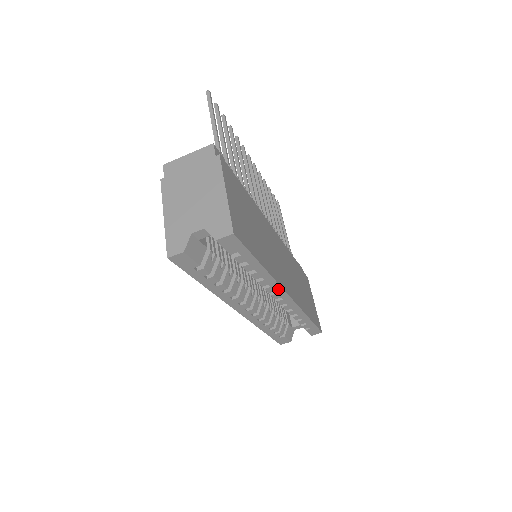
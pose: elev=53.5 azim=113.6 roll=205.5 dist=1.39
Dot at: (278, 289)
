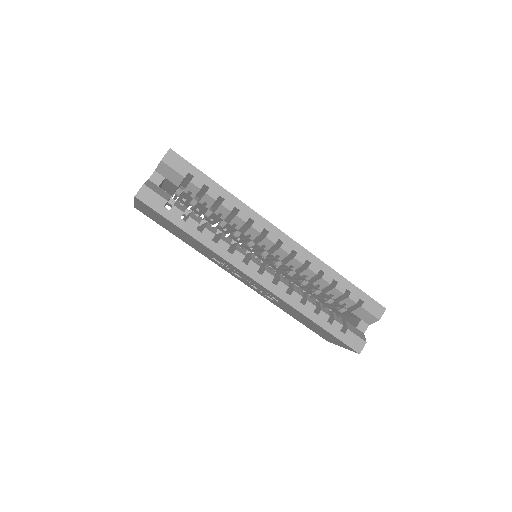
Dot at: (265, 224)
